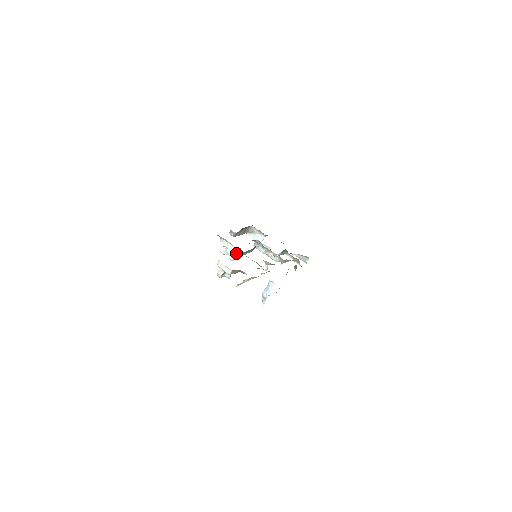
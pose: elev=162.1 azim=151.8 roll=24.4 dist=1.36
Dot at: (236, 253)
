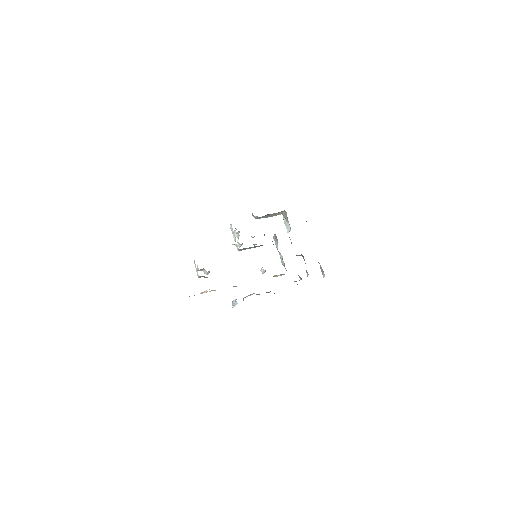
Dot at: (236, 246)
